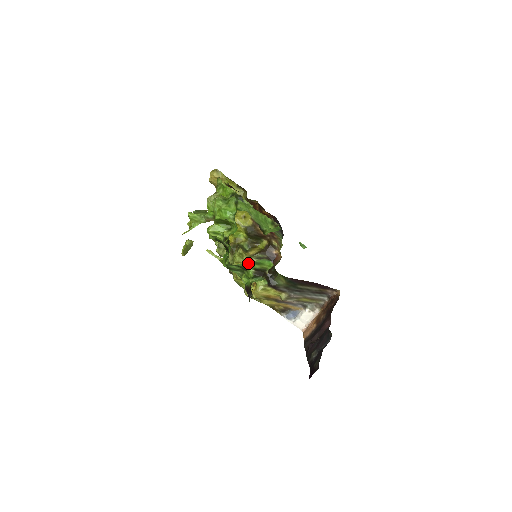
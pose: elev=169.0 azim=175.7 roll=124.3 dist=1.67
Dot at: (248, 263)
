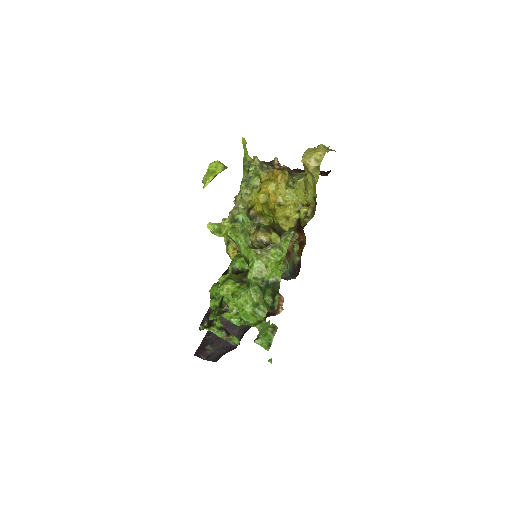
Dot at: occluded
